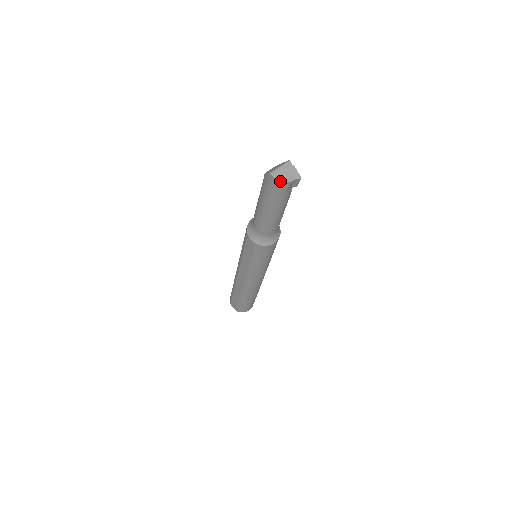
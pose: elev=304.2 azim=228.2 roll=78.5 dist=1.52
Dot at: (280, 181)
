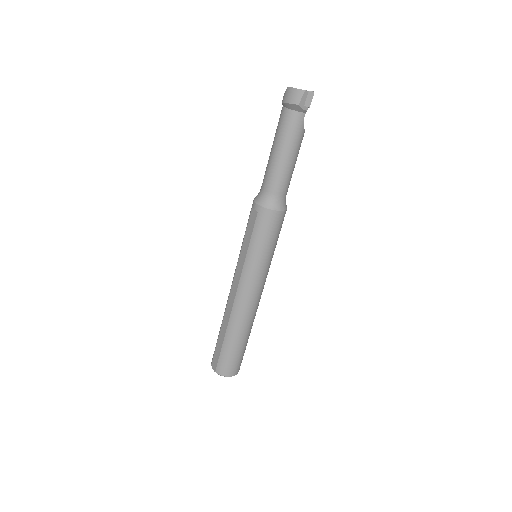
Dot at: (295, 89)
